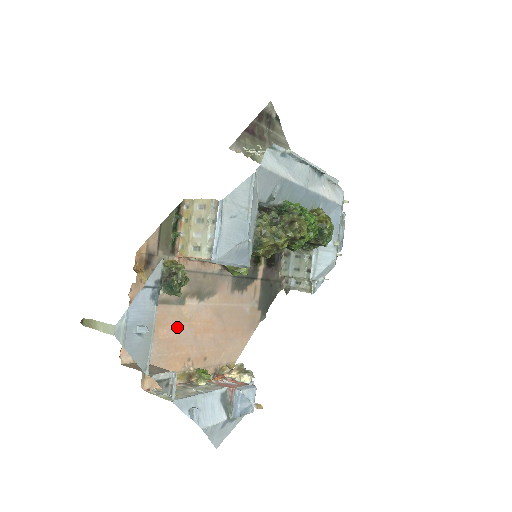
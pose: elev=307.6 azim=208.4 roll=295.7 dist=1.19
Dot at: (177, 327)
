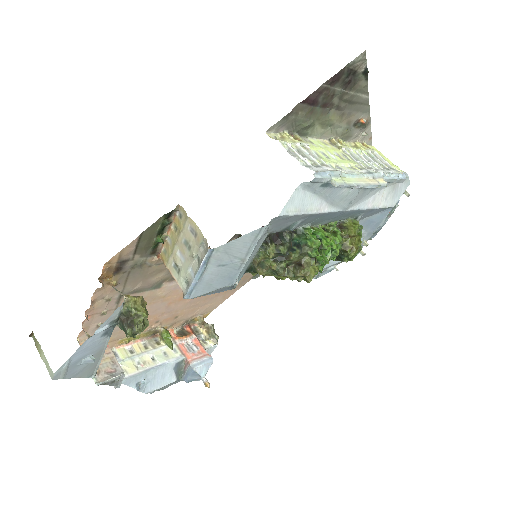
Dot at: (148, 304)
